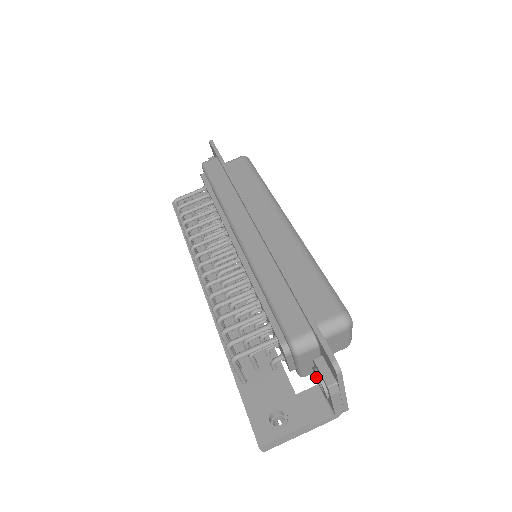
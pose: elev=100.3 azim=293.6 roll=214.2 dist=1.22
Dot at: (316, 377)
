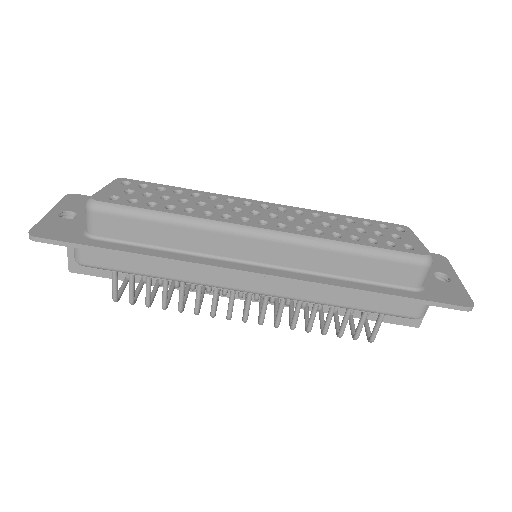
Dot at: occluded
